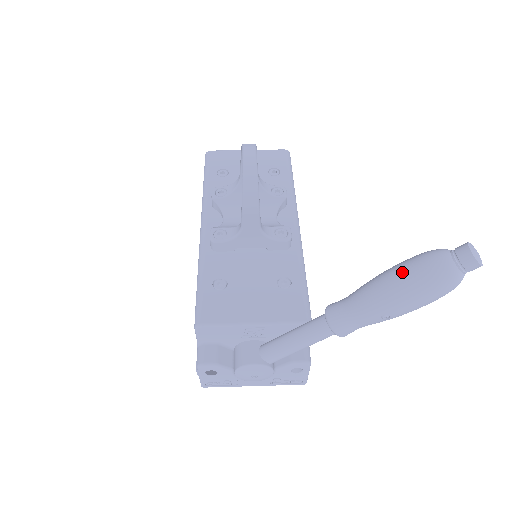
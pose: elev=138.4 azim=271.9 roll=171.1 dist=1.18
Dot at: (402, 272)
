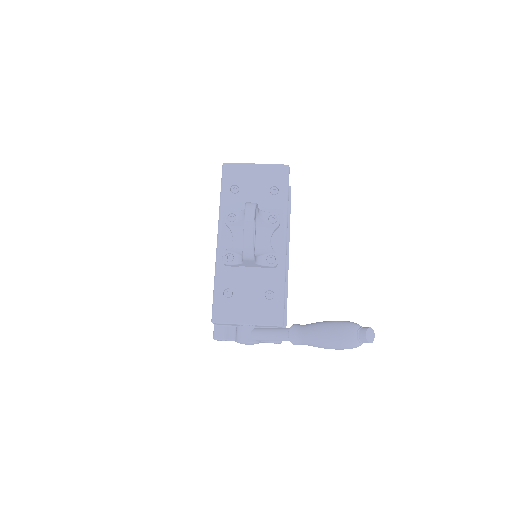
Dot at: (330, 334)
